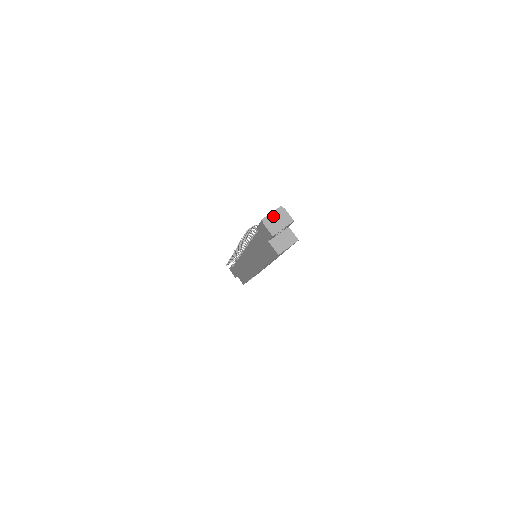
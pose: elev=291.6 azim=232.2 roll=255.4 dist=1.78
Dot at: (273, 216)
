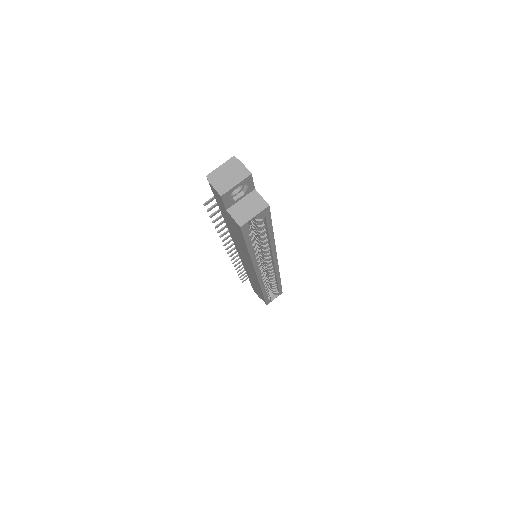
Dot at: (222, 170)
